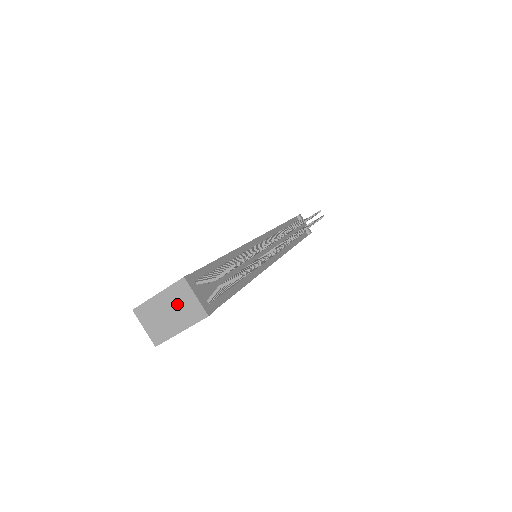
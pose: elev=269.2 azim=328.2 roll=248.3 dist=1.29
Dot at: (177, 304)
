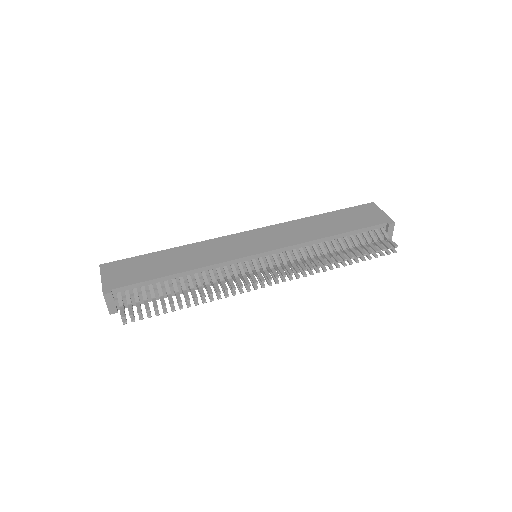
Dot at: occluded
